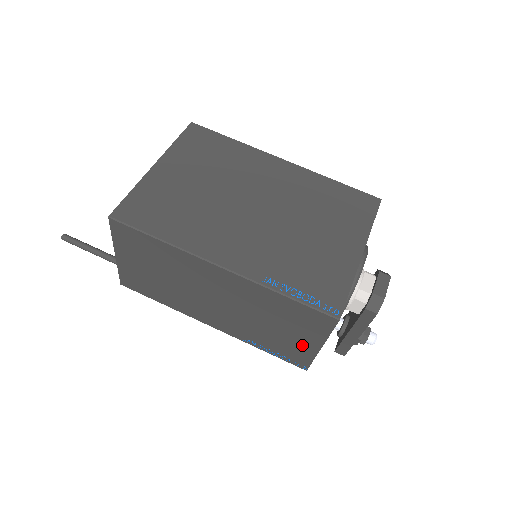
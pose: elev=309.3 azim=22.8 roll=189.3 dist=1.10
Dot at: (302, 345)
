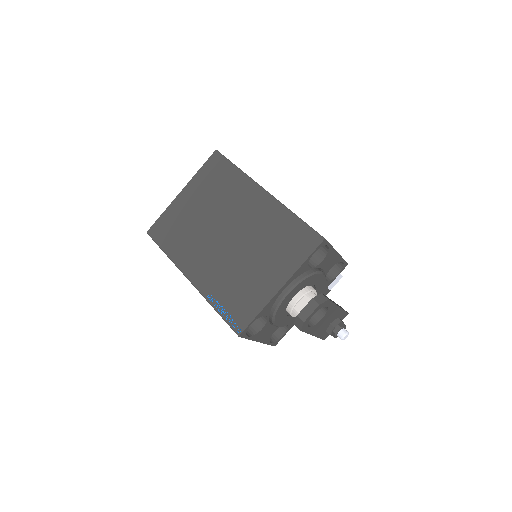
Dot at: occluded
